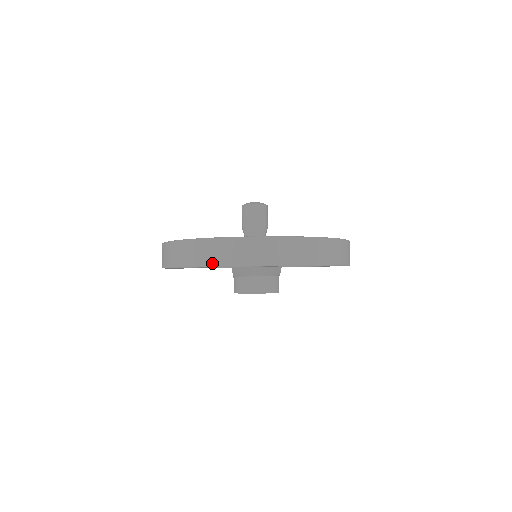
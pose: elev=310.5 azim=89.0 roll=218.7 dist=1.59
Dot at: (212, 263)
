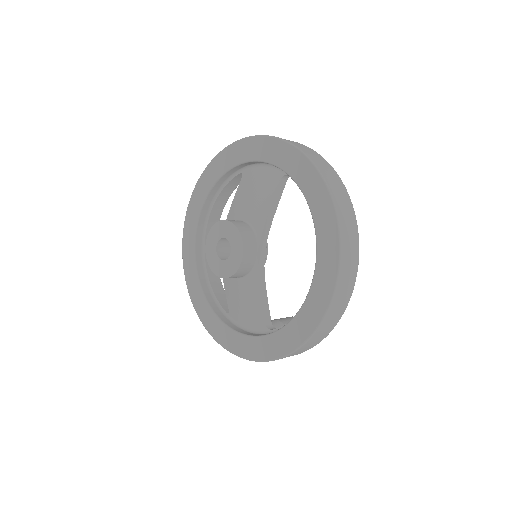
Dot at: (230, 146)
